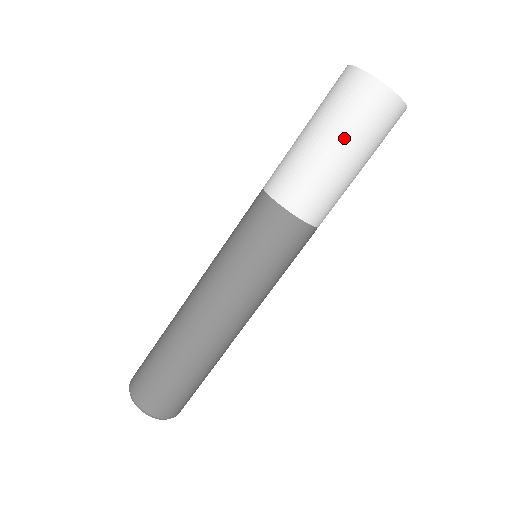
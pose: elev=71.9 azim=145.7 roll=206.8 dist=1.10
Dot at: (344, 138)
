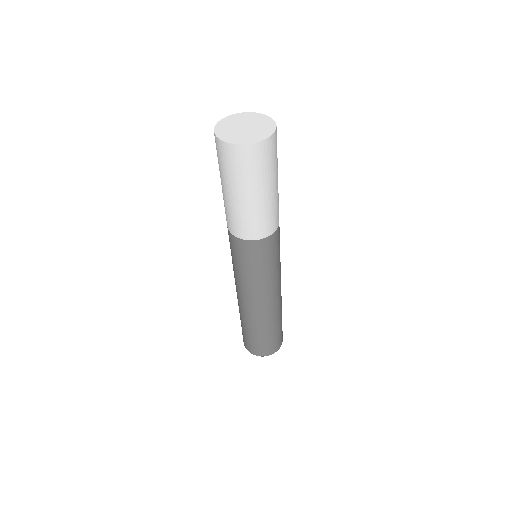
Dot at: (260, 186)
